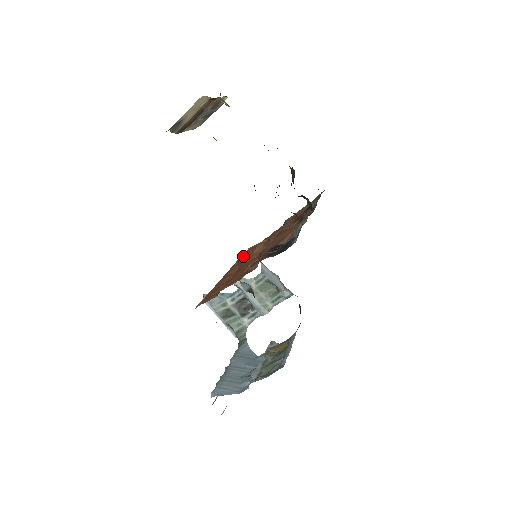
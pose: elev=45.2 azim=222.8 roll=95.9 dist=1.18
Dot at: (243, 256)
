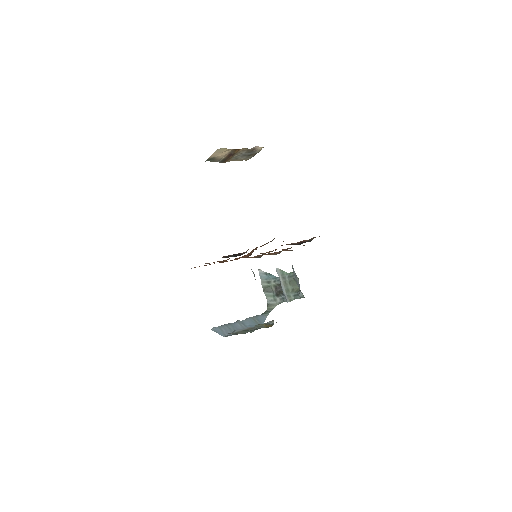
Dot at: occluded
